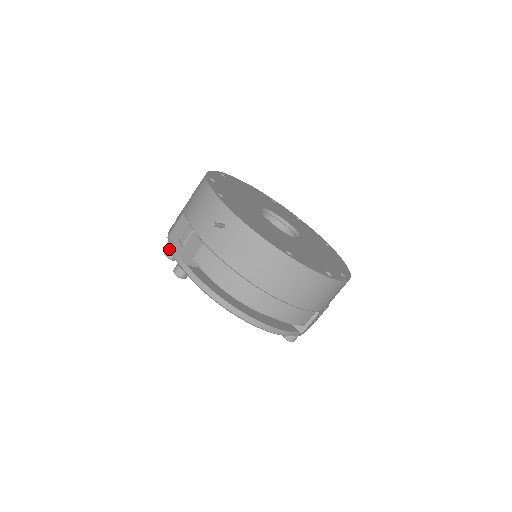
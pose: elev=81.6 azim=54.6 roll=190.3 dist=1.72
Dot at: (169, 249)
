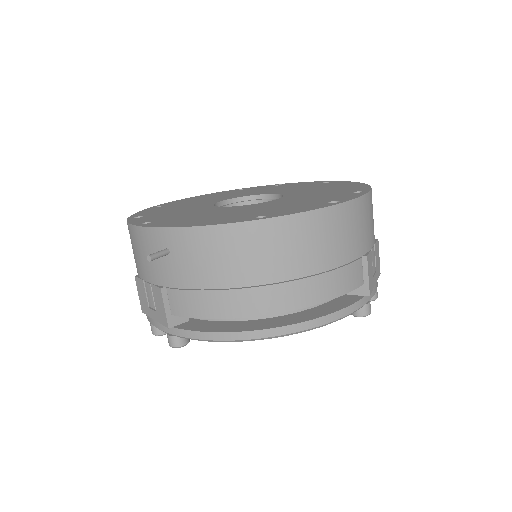
Dot at: (152, 325)
